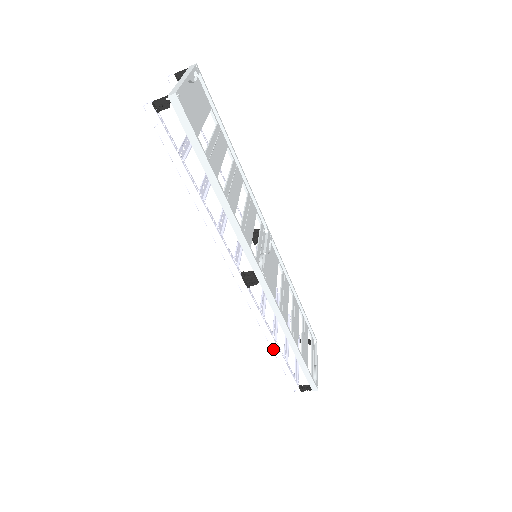
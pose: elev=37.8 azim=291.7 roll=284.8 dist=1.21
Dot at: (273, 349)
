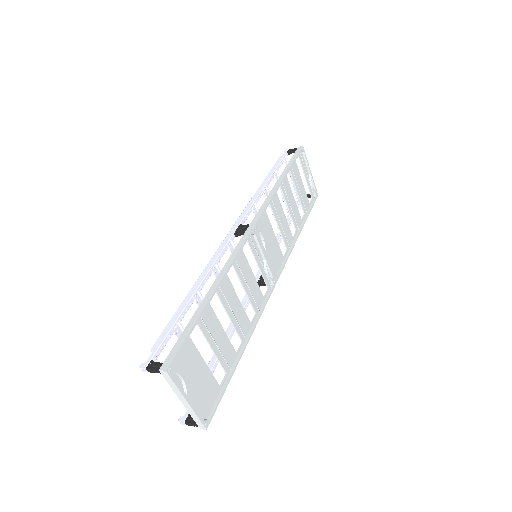
Dot at: occluded
